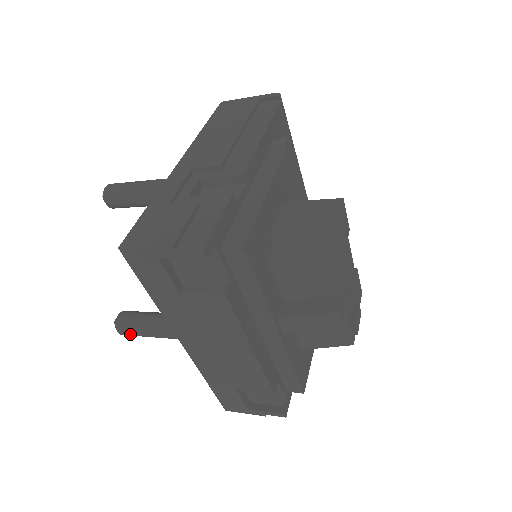
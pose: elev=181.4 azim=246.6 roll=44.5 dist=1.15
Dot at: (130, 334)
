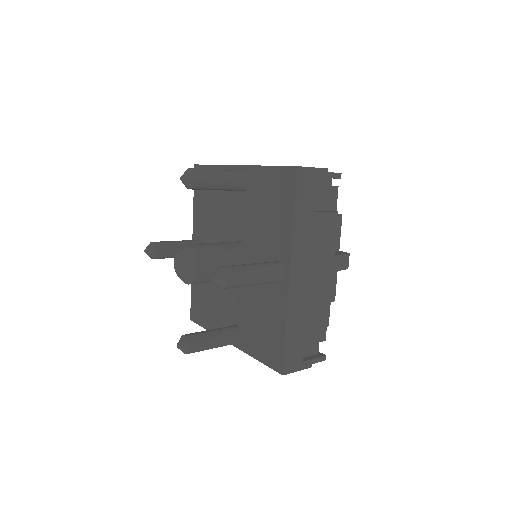
Dot at: (238, 280)
